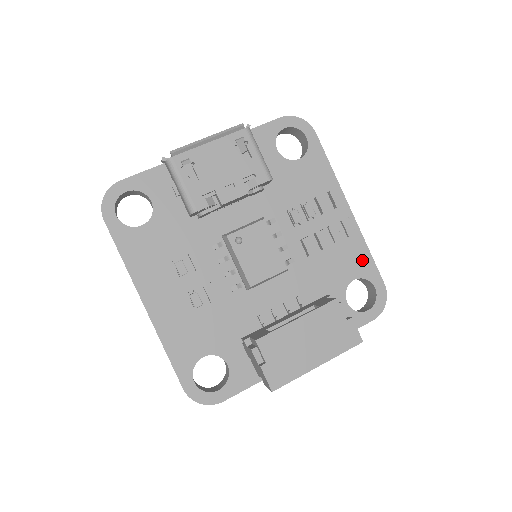
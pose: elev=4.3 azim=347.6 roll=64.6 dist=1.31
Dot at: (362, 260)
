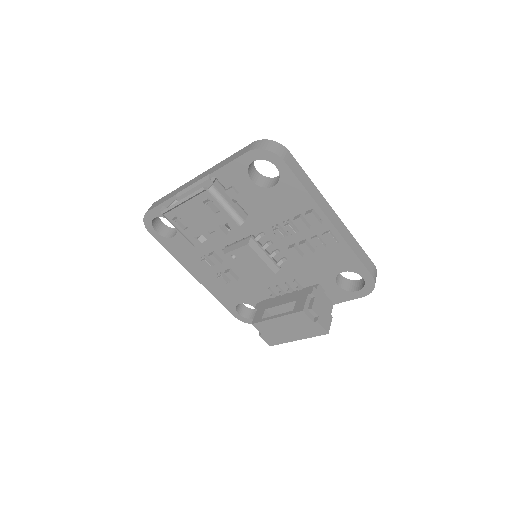
Dot at: (348, 260)
